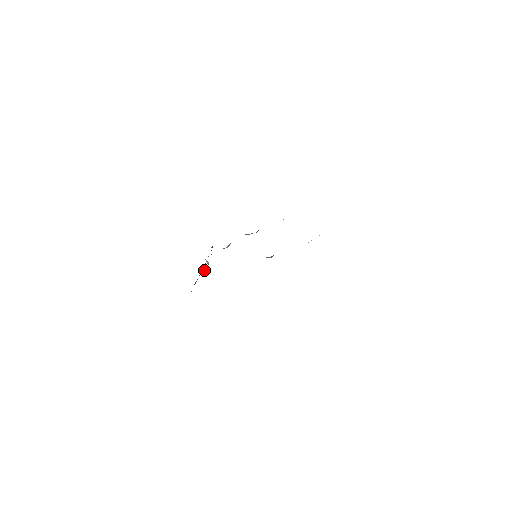
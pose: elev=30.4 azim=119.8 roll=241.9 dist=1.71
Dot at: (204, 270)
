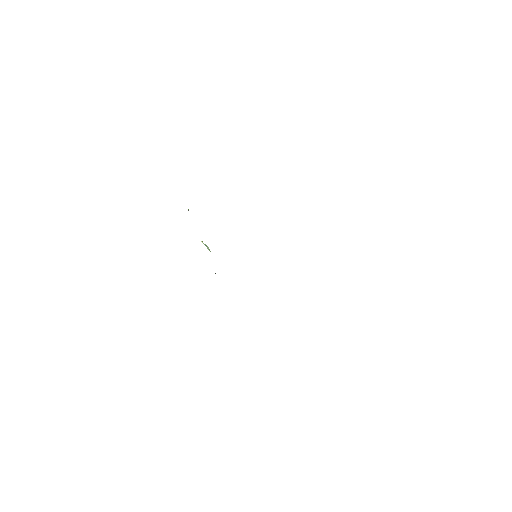
Dot at: occluded
